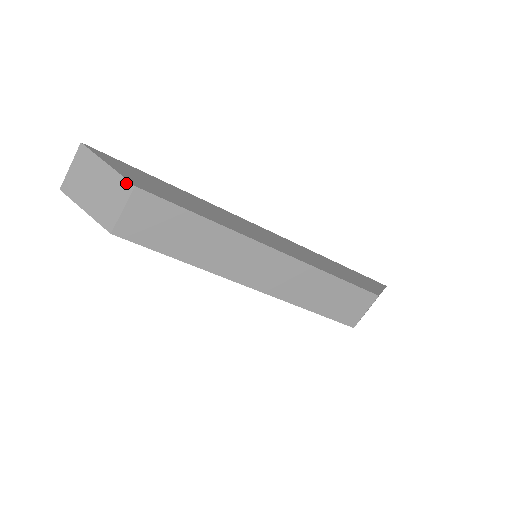
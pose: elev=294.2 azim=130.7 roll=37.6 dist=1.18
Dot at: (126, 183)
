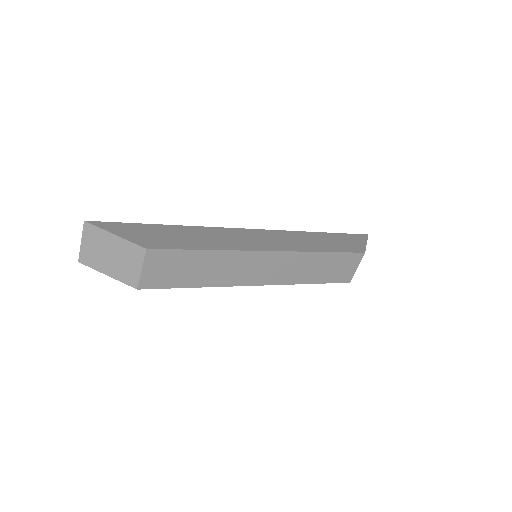
Dot at: (137, 248)
